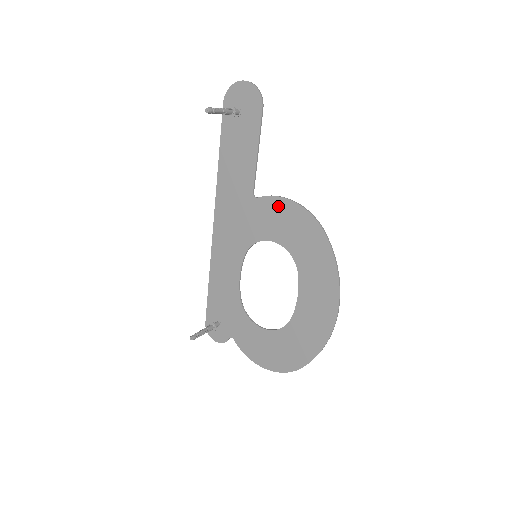
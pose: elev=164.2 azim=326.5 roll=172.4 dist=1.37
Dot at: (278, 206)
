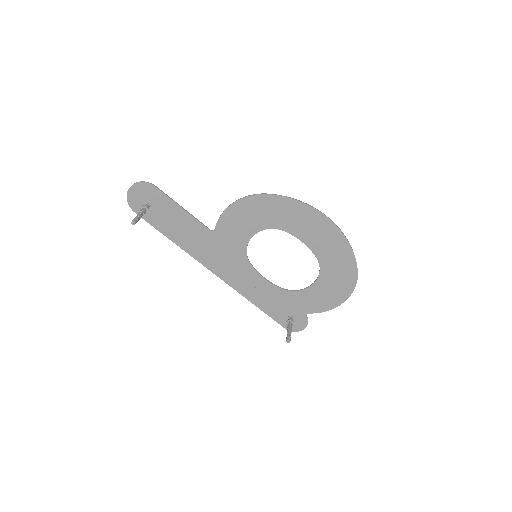
Dot at: (229, 217)
